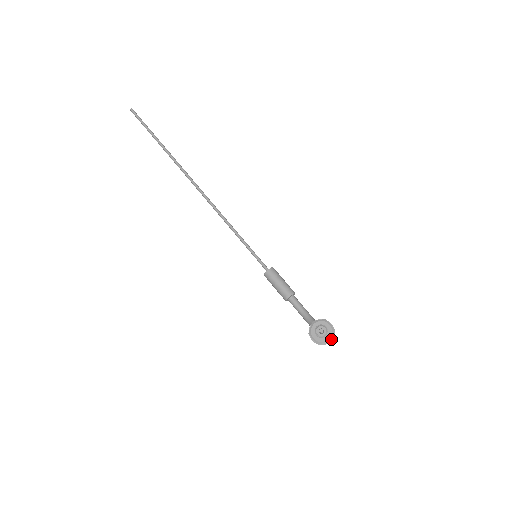
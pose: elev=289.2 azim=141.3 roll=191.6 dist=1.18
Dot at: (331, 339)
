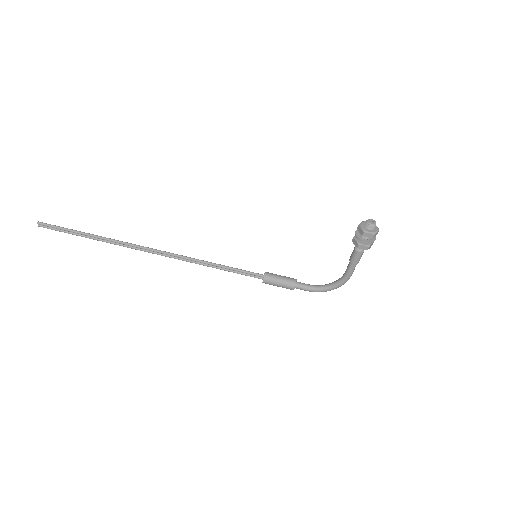
Dot at: (375, 236)
